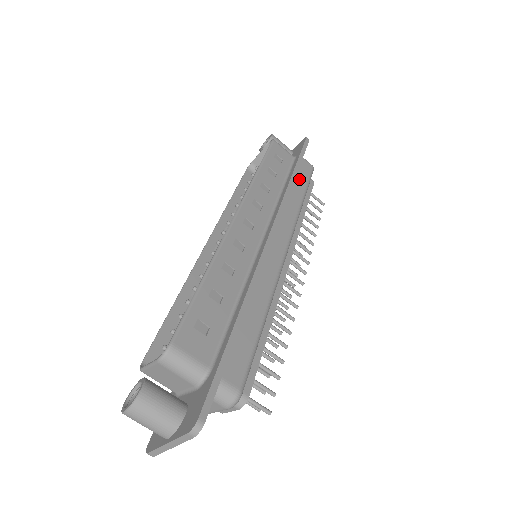
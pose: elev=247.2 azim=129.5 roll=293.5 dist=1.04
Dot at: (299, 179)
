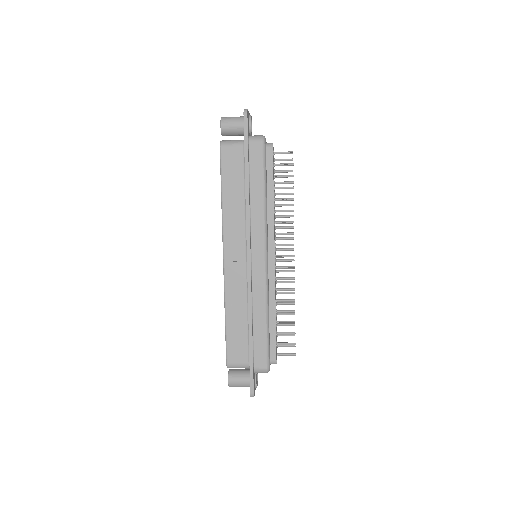
Dot at: (254, 175)
